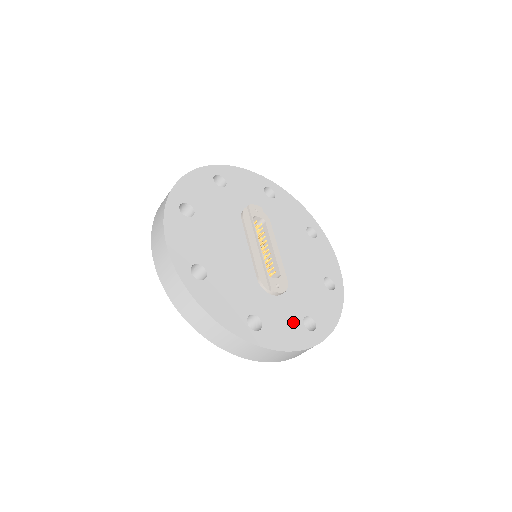
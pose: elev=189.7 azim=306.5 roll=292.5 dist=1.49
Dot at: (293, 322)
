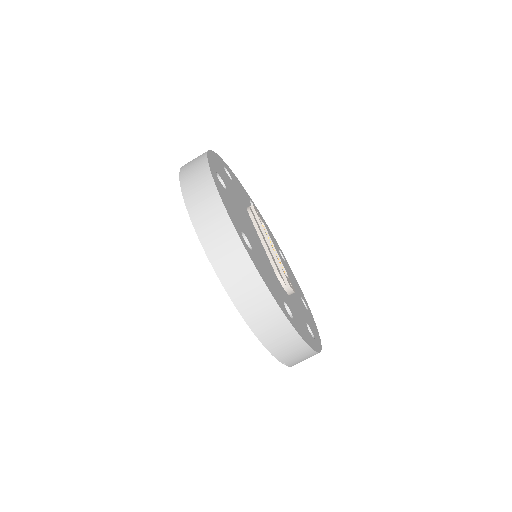
Dot at: (304, 324)
